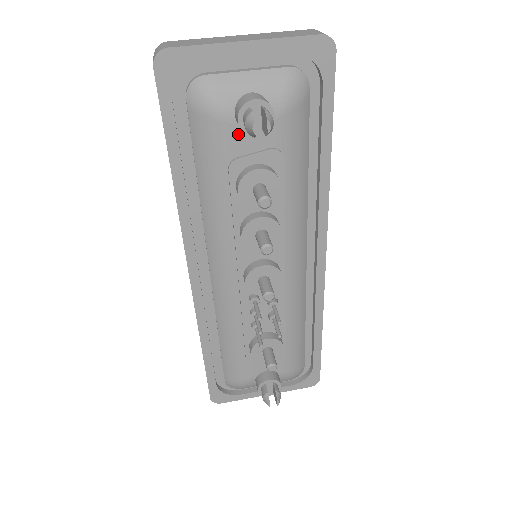
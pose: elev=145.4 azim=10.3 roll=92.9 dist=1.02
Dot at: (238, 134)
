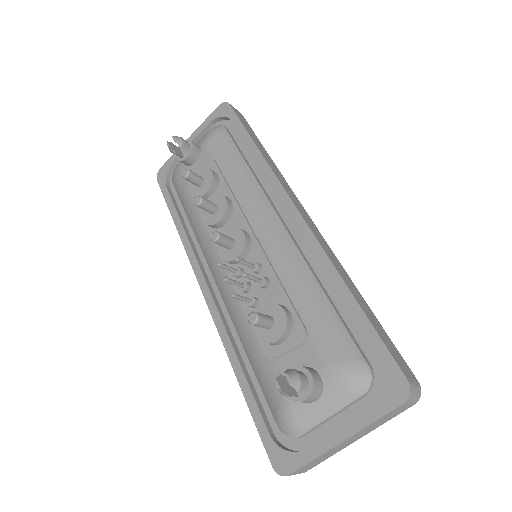
Dot at: occluded
